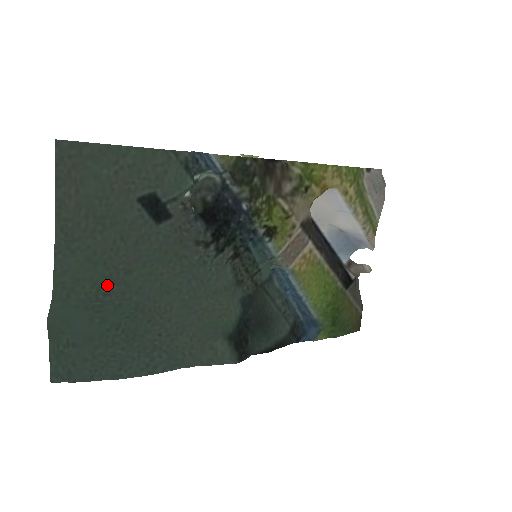
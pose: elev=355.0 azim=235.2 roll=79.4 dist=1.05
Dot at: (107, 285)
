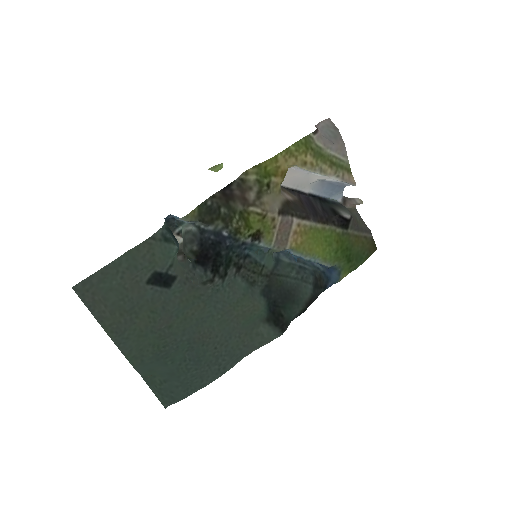
Dot at: (162, 341)
